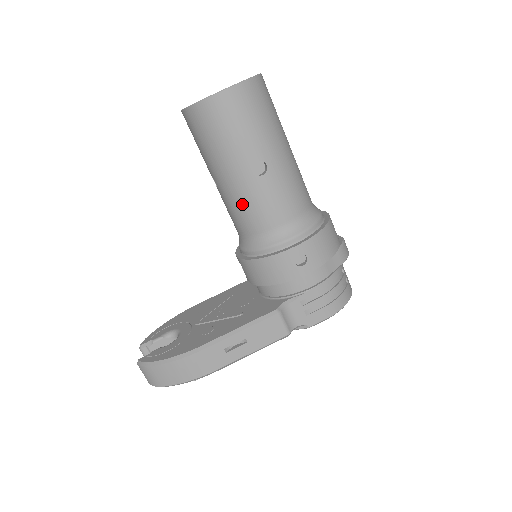
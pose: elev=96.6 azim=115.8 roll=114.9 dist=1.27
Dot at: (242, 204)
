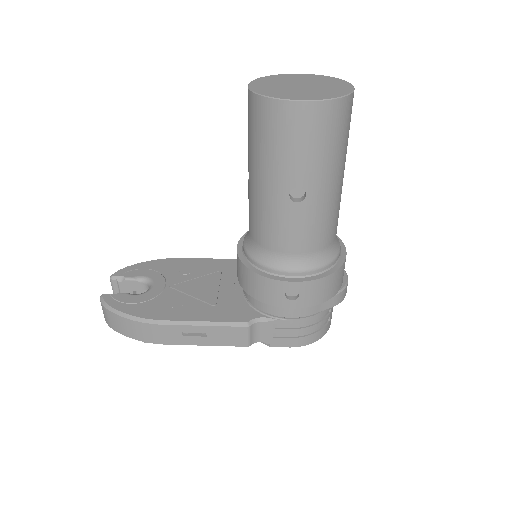
Dot at: (263, 215)
